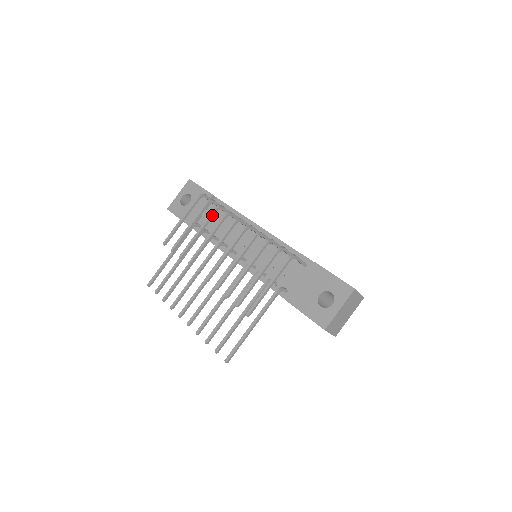
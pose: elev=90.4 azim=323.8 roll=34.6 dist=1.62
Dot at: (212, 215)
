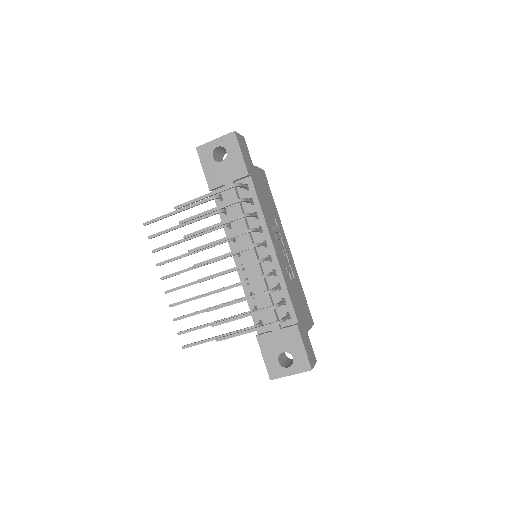
Dot at: (234, 220)
